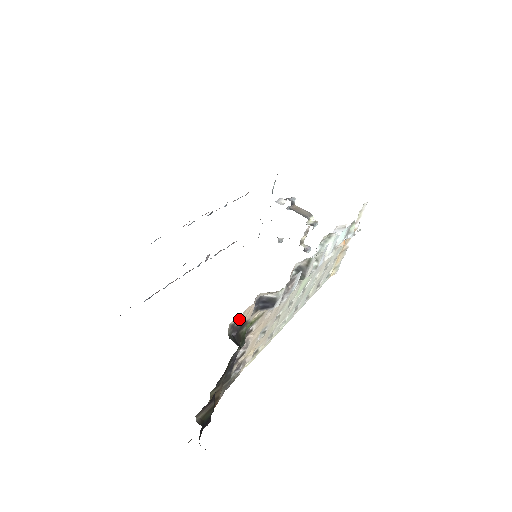
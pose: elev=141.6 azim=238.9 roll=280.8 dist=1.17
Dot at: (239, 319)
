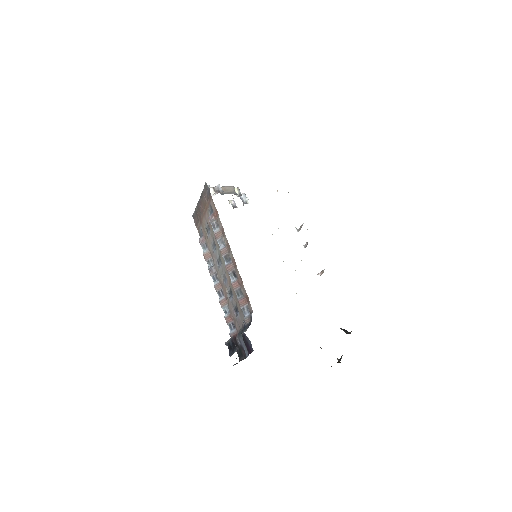
Dot at: occluded
